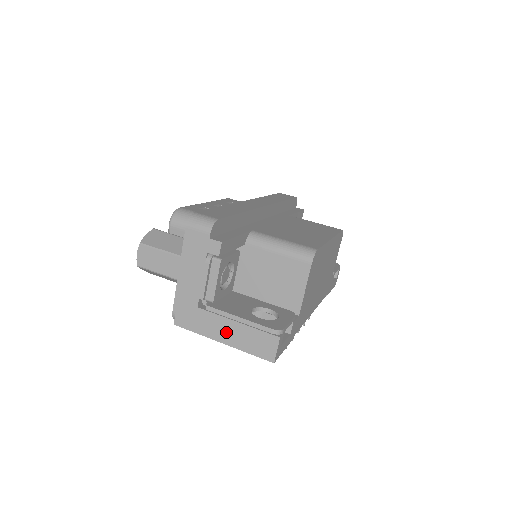
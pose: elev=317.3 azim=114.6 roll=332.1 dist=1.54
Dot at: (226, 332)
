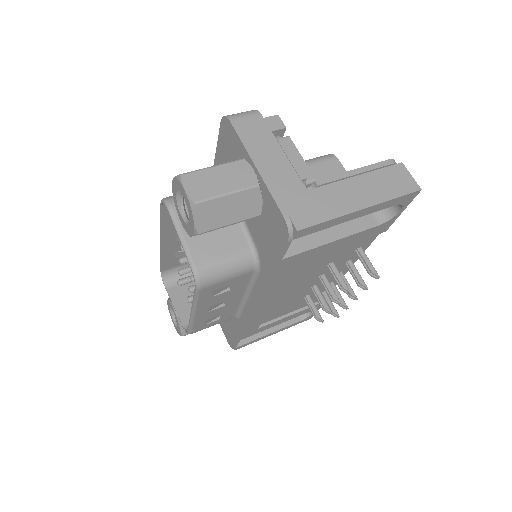
Dot at: (356, 194)
